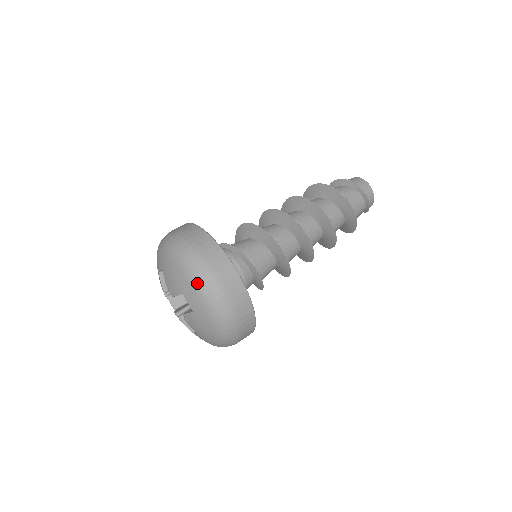
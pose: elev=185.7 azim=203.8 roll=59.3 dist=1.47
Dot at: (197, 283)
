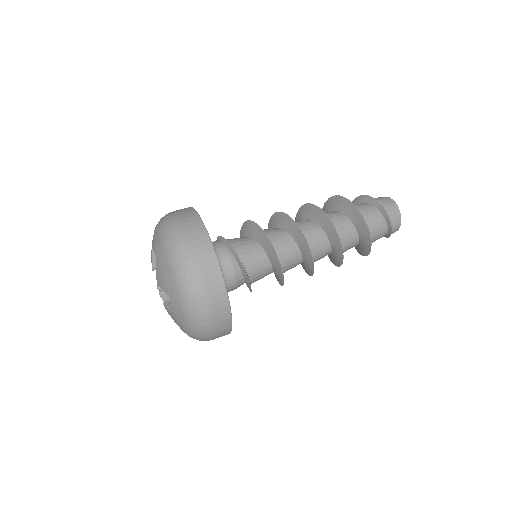
Dot at: (186, 300)
